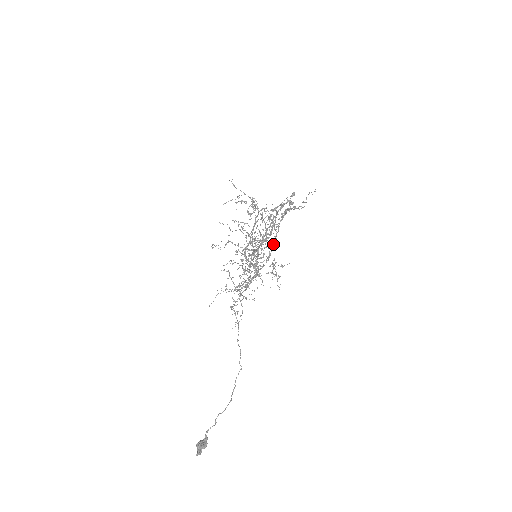
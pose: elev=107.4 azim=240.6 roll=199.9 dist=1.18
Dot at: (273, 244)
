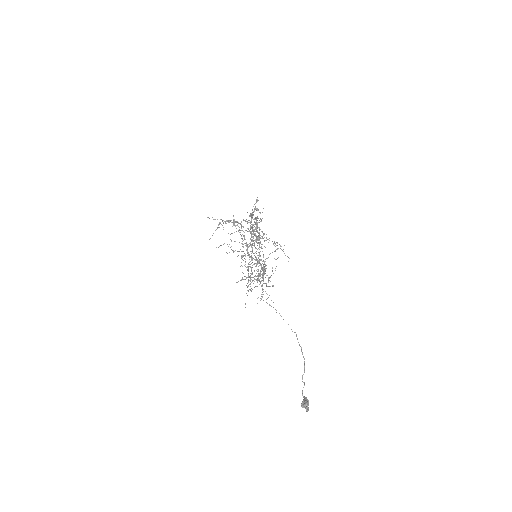
Dot at: (261, 246)
